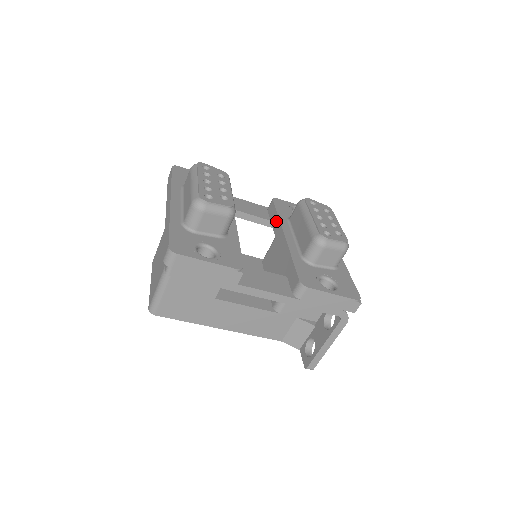
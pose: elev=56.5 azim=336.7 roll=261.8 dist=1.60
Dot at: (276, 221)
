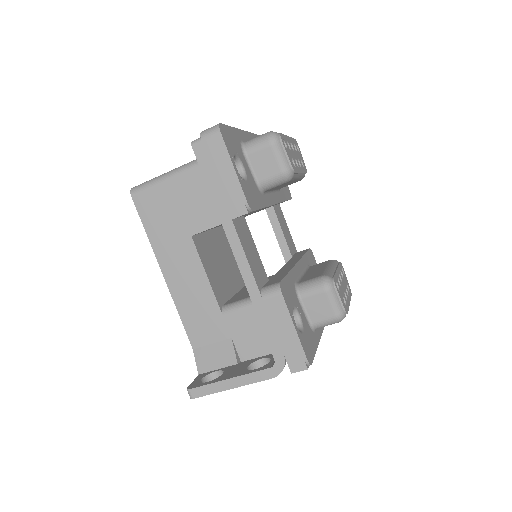
Dot at: (298, 256)
